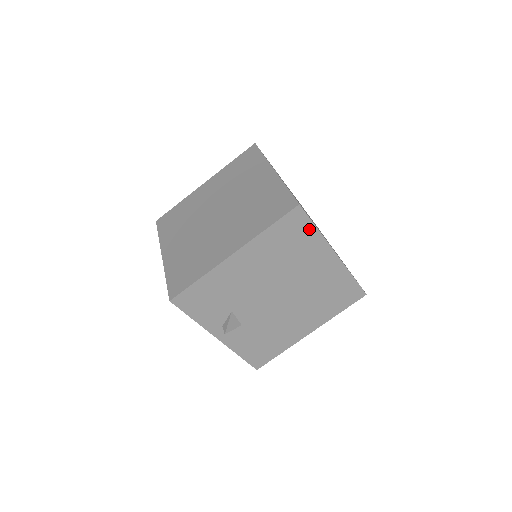
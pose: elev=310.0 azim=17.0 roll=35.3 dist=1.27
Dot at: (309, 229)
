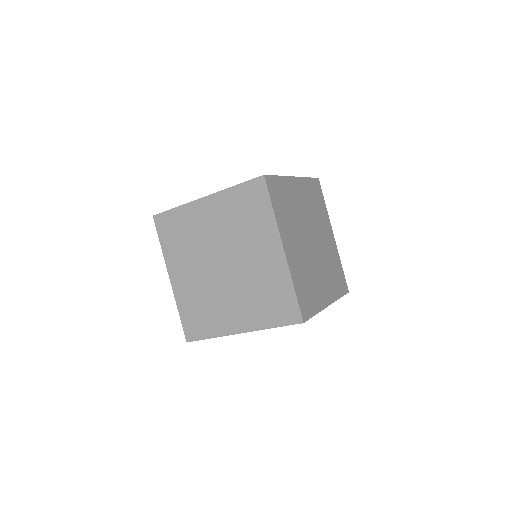
Dot at: occluded
